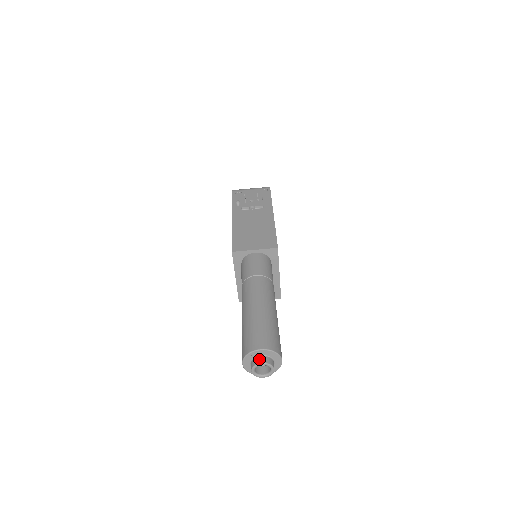
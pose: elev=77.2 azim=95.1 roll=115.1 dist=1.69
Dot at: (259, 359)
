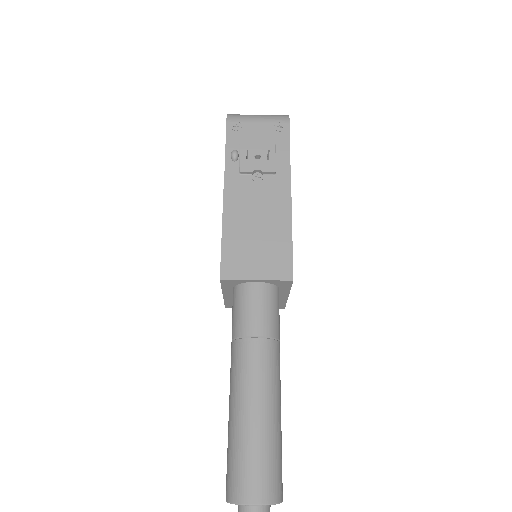
Dot at: (250, 511)
